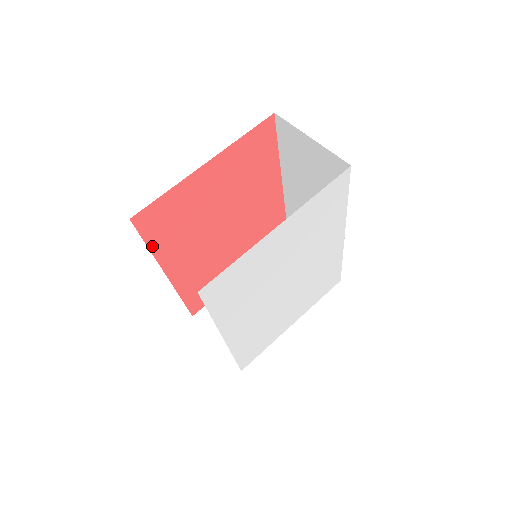
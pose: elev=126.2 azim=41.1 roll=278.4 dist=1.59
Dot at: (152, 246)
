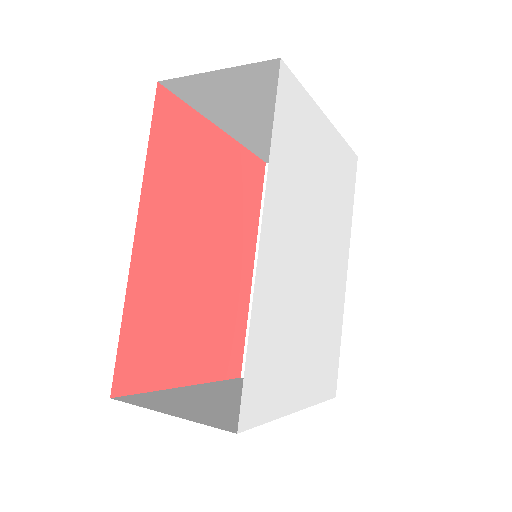
Dot at: (151, 152)
